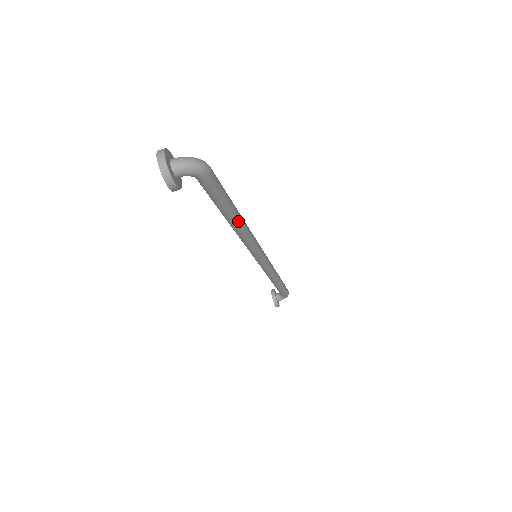
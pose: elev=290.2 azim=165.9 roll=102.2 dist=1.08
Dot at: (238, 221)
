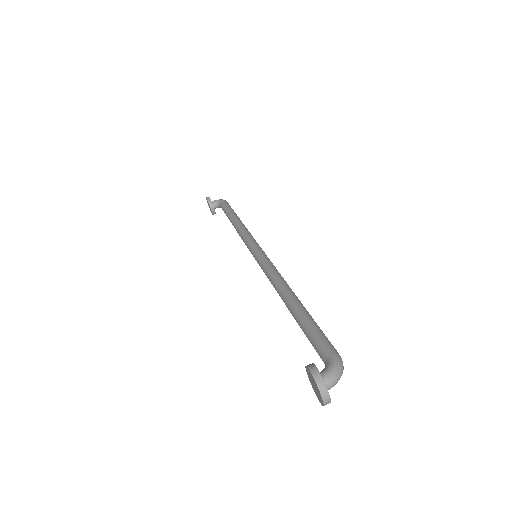
Dot at: occluded
